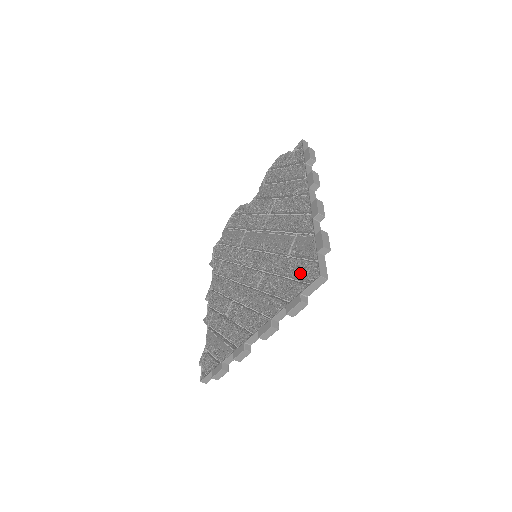
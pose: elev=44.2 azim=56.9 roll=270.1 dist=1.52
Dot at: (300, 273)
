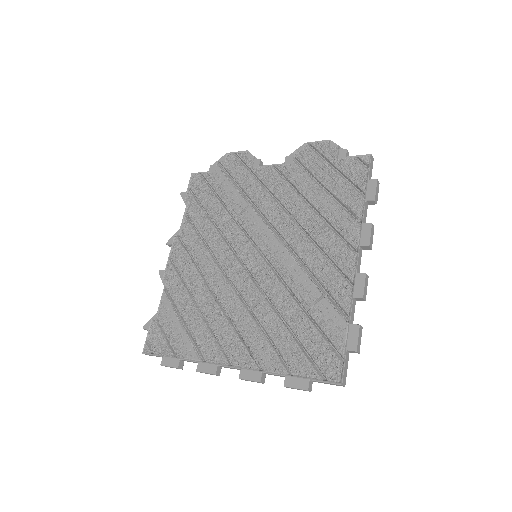
Dot at: (316, 352)
